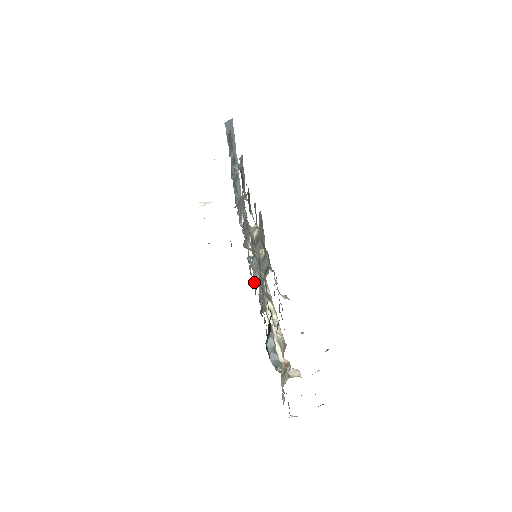
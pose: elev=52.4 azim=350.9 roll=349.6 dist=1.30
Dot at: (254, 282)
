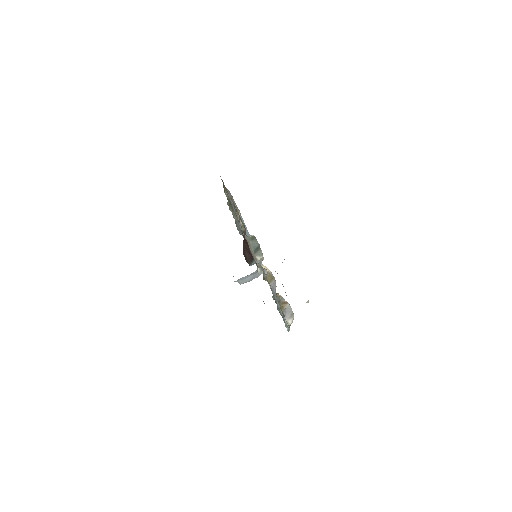
Dot at: occluded
